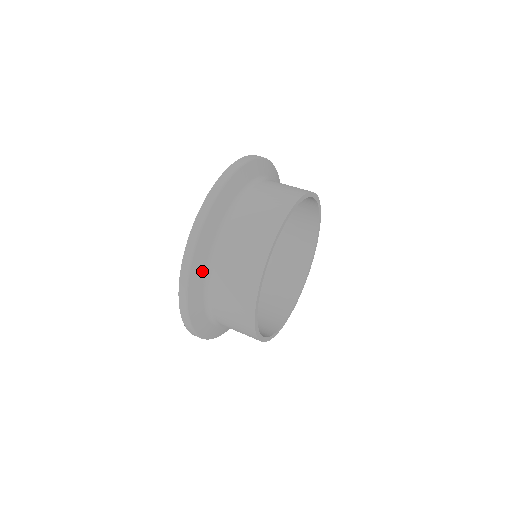
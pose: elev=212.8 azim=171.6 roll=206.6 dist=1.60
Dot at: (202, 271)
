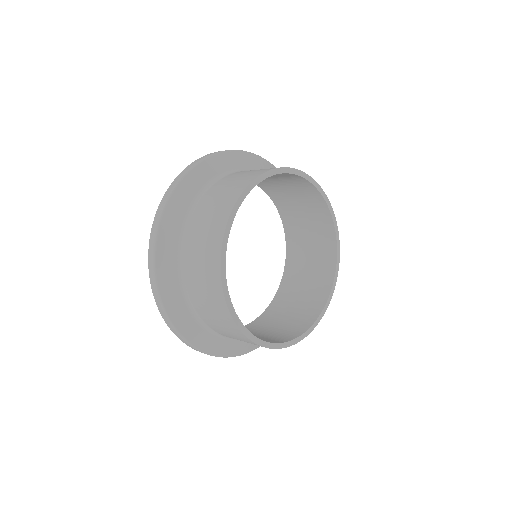
Dot at: (174, 285)
